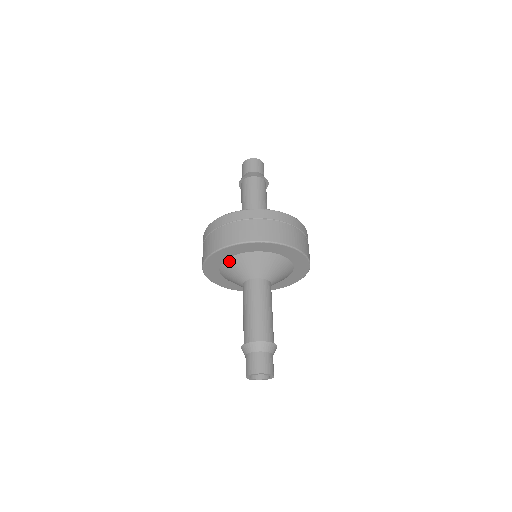
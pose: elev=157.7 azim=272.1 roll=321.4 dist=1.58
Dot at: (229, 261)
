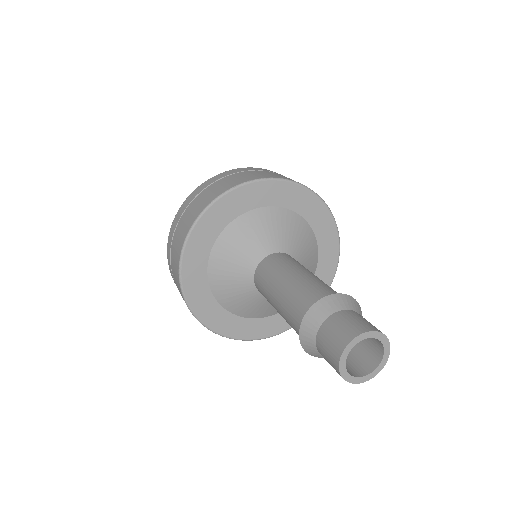
Dot at: (235, 225)
